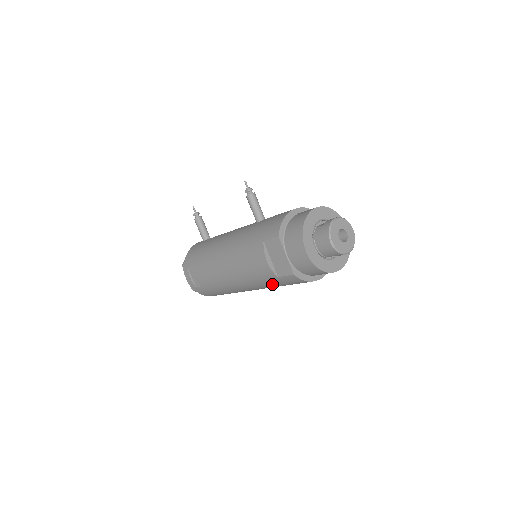
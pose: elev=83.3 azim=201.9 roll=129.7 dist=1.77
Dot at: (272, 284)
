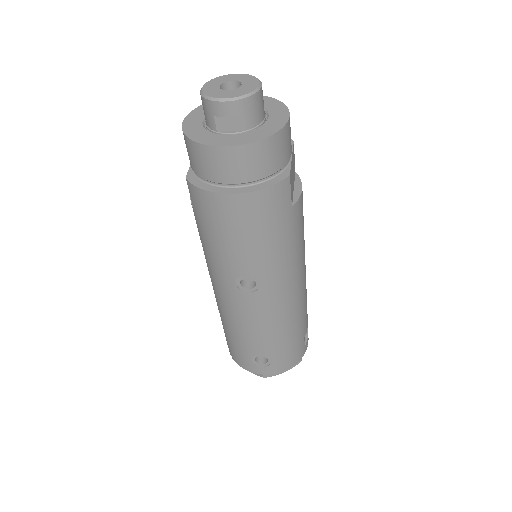
Dot at: (208, 243)
